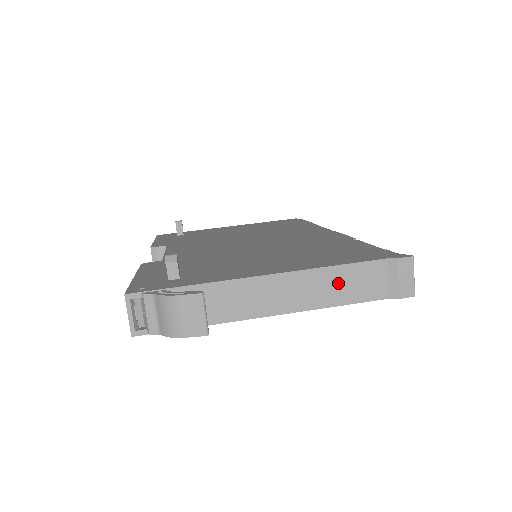
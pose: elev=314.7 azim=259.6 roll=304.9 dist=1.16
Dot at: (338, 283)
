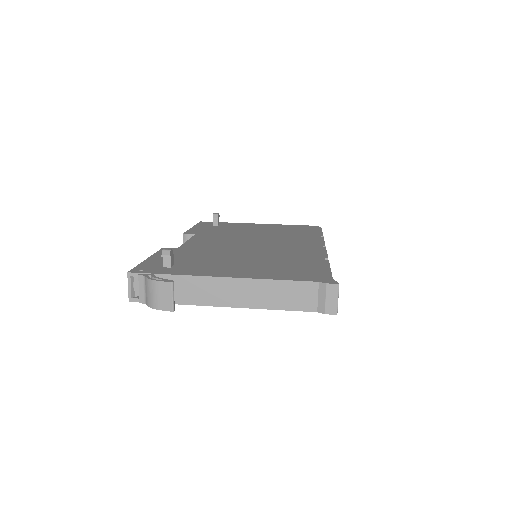
Dot at: (278, 293)
